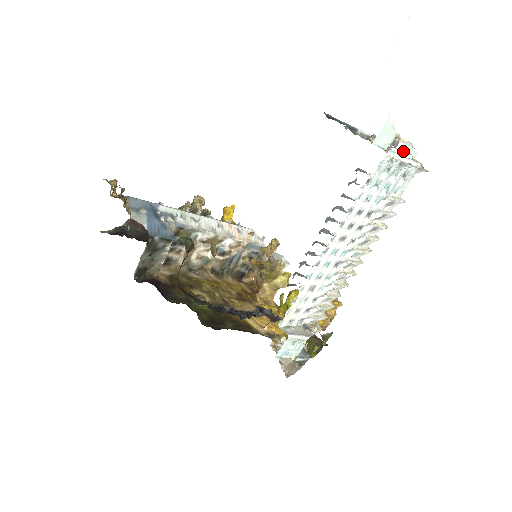
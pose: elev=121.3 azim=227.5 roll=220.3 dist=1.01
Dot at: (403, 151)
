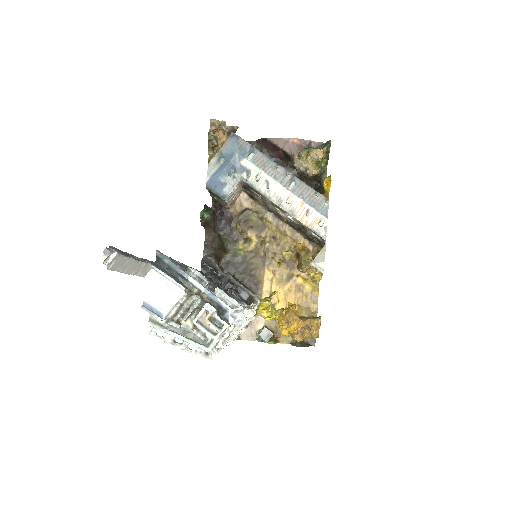
Dot at: (192, 330)
